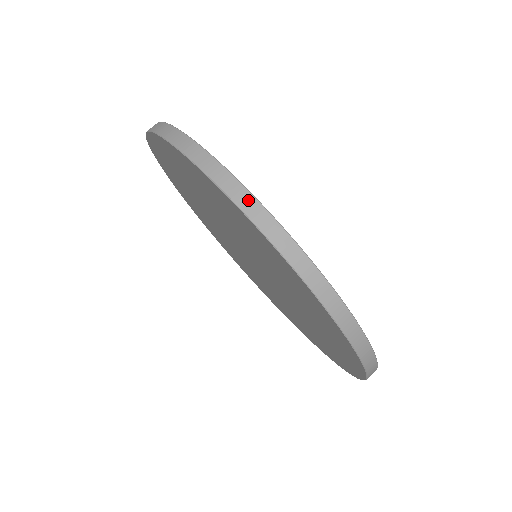
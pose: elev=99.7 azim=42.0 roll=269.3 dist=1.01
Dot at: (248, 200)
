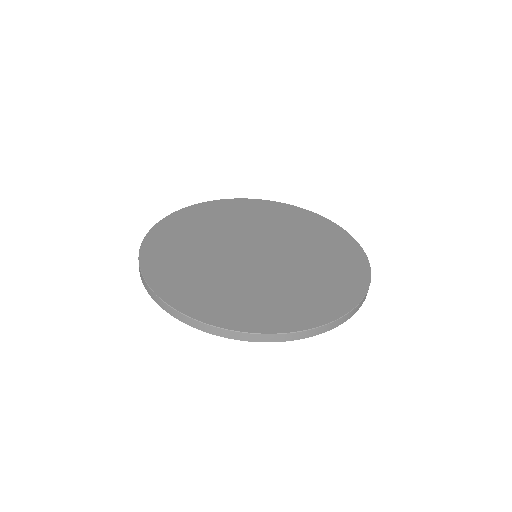
Dot at: (245, 336)
